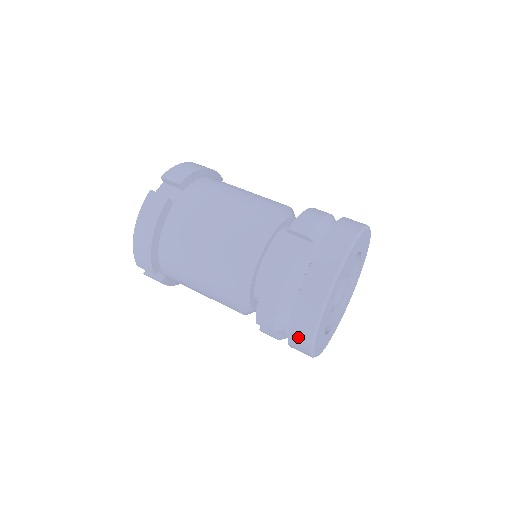
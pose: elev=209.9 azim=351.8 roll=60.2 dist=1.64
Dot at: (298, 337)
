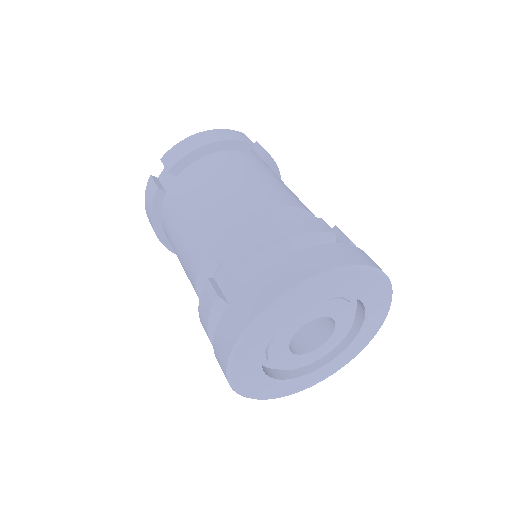
Dot at: (262, 287)
